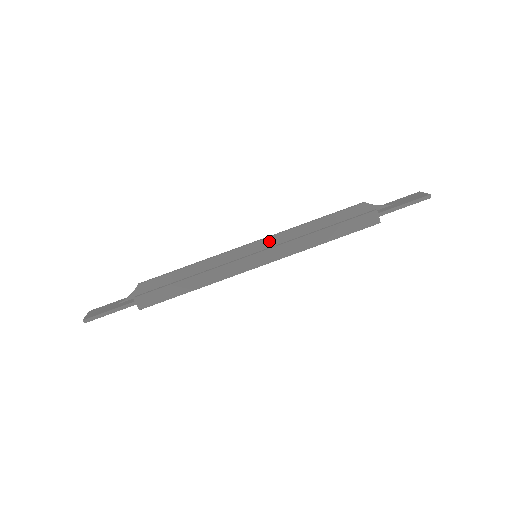
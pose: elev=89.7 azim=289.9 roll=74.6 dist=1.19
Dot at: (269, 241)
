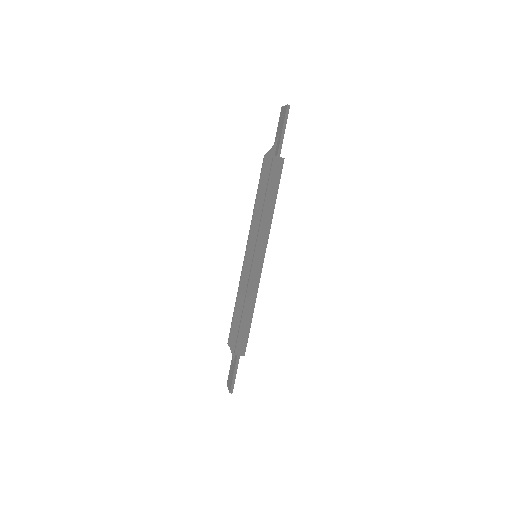
Dot at: (251, 240)
